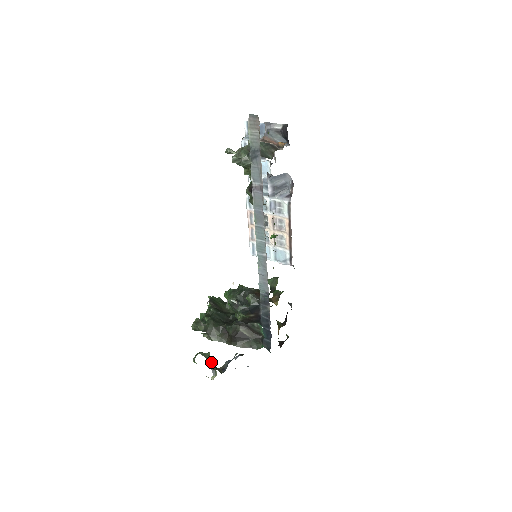
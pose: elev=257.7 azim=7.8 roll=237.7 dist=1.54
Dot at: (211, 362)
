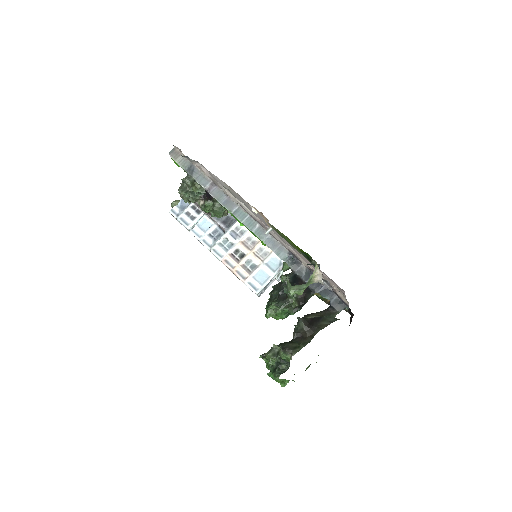
Dot at: occluded
